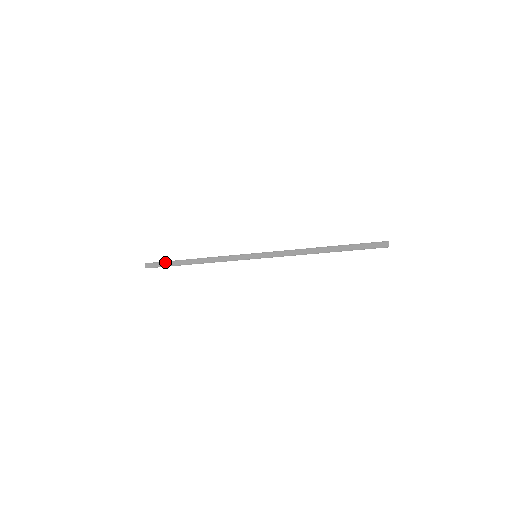
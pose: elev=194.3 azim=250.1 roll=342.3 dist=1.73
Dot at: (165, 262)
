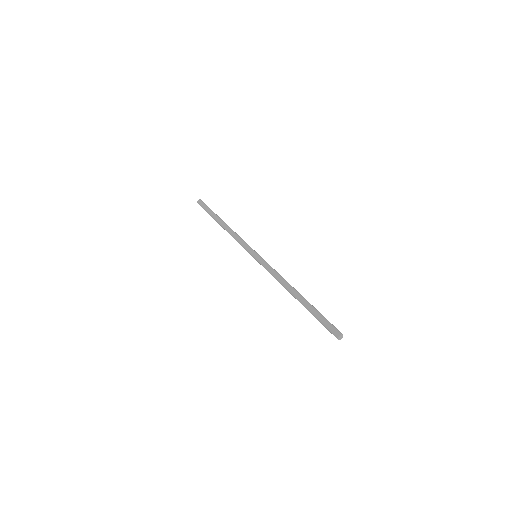
Dot at: occluded
